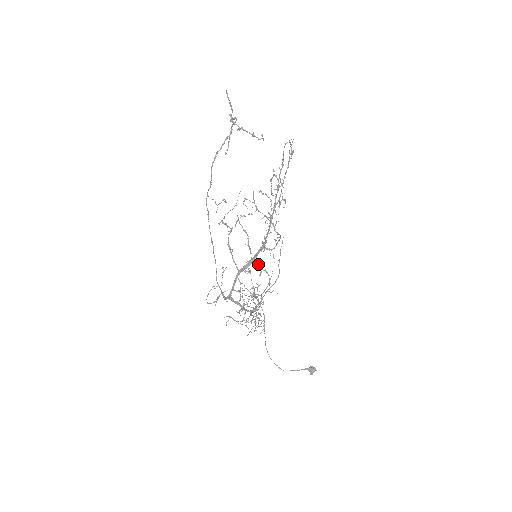
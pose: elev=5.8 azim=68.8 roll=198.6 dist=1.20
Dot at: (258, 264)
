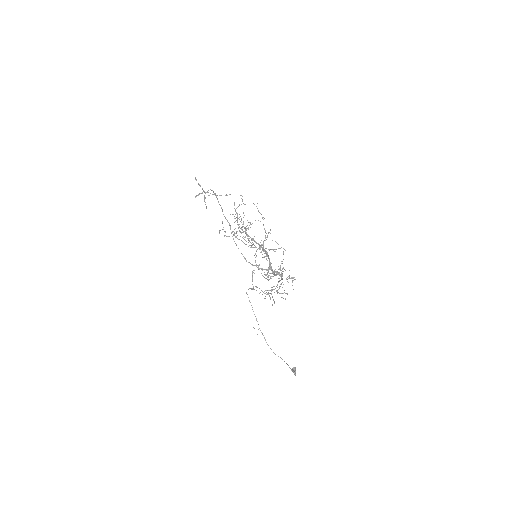
Dot at: (268, 249)
